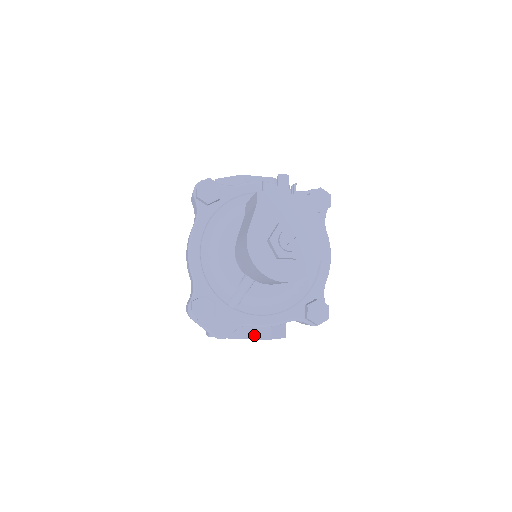
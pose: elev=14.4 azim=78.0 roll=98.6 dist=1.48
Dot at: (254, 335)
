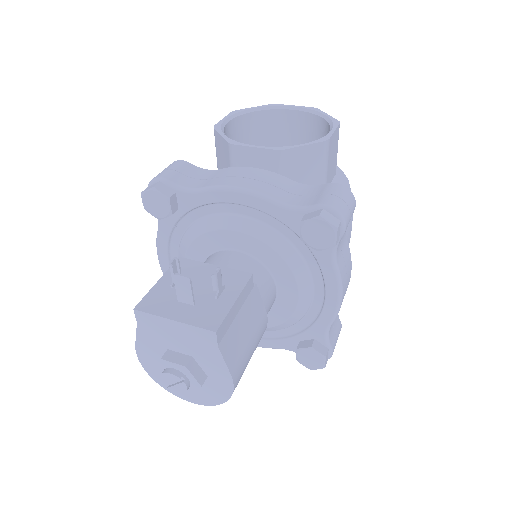
Dot at: occluded
